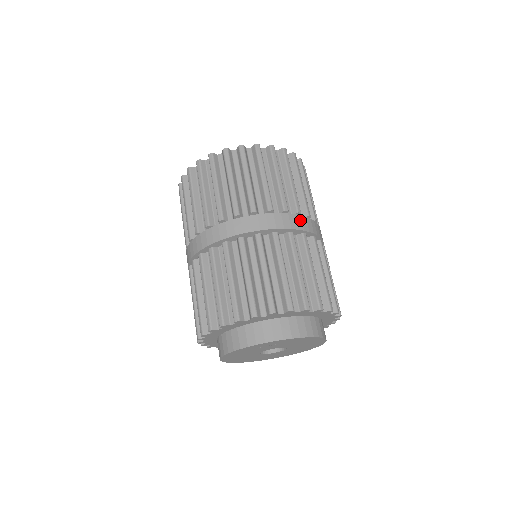
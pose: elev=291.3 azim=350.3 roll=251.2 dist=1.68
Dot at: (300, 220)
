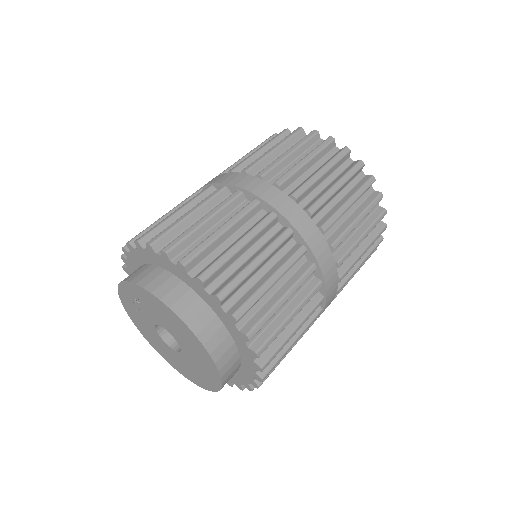
Dot at: (250, 180)
